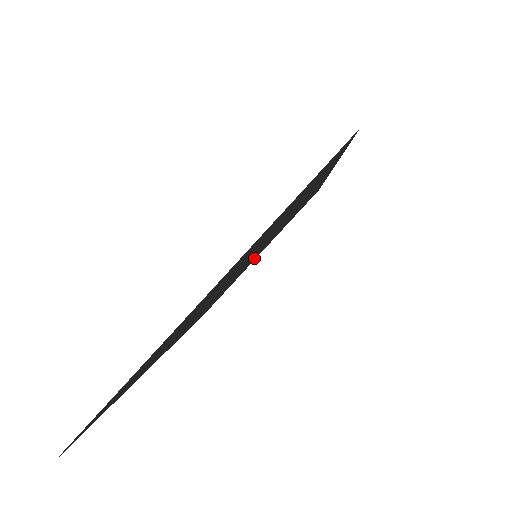
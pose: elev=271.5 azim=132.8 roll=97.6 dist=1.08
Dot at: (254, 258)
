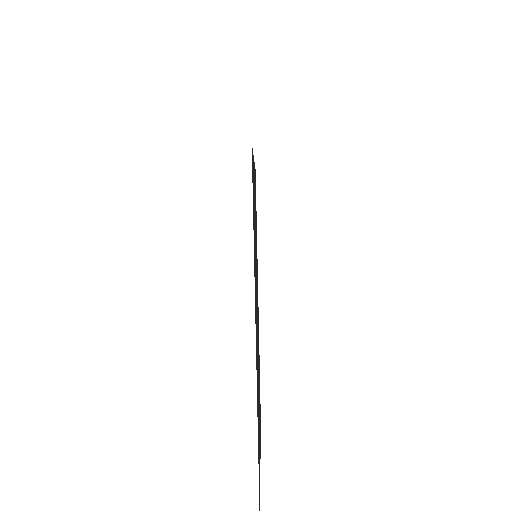
Dot at: (255, 224)
